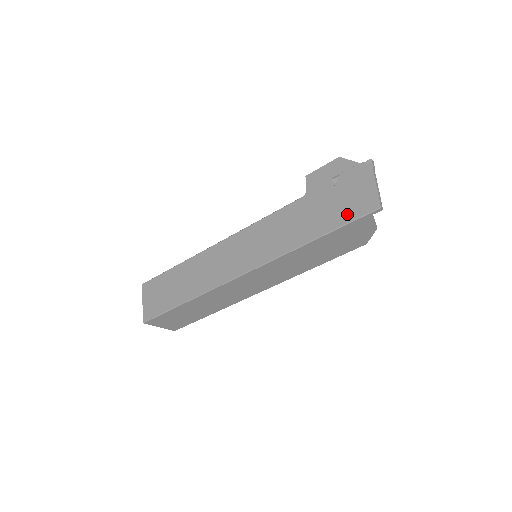
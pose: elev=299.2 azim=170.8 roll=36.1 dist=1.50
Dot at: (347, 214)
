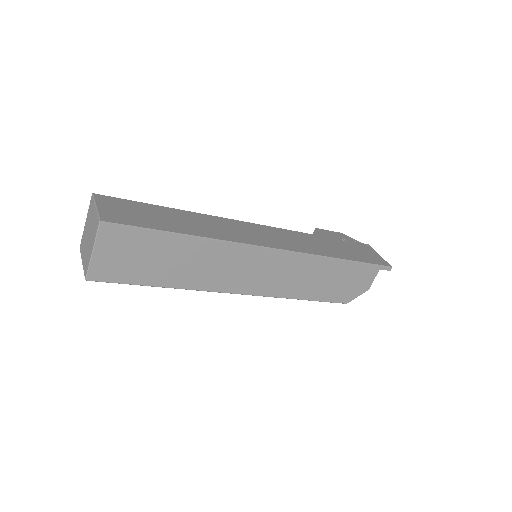
Dot at: (367, 259)
